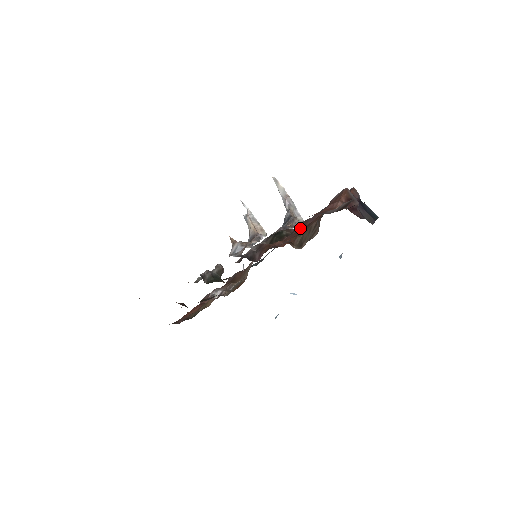
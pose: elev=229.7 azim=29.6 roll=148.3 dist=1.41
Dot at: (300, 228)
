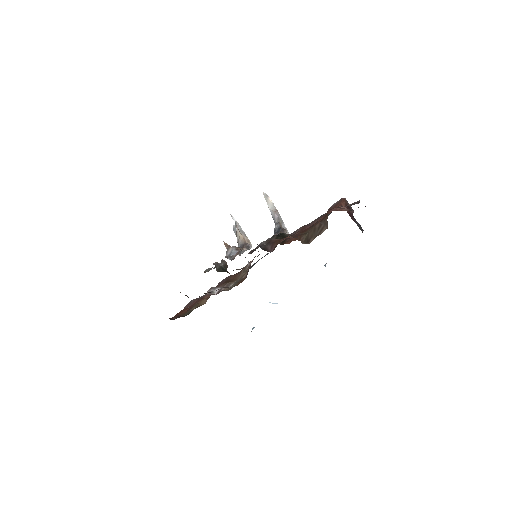
Dot at: (300, 231)
